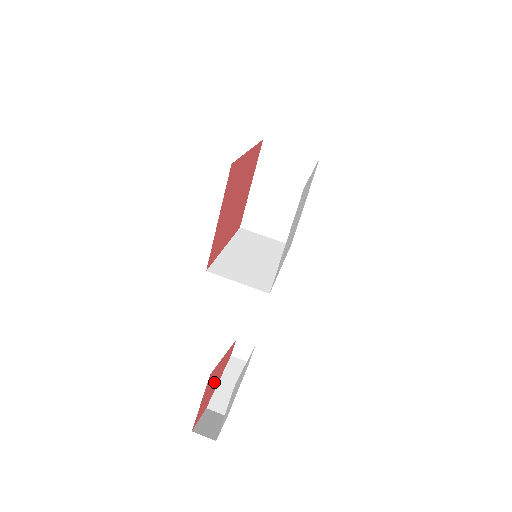
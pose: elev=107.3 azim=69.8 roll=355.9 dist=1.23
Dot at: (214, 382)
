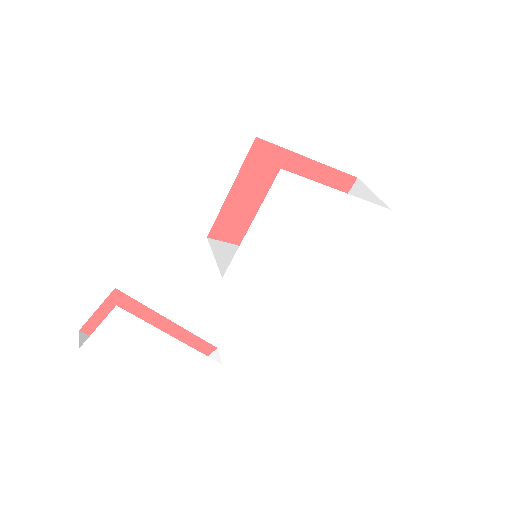
Dot at: occluded
